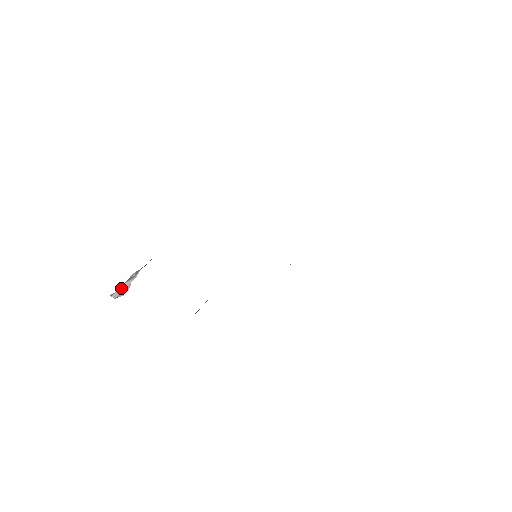
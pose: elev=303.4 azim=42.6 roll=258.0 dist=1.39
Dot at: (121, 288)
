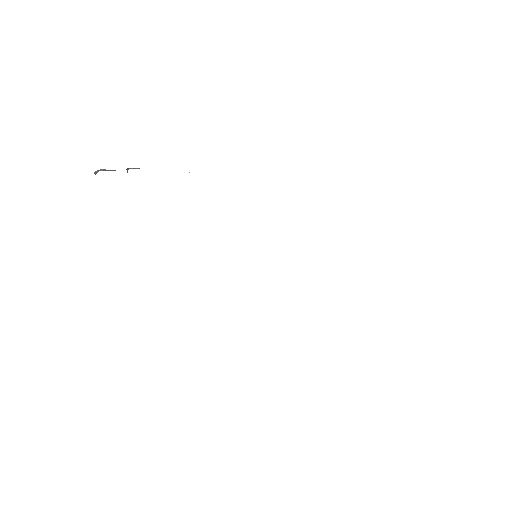
Dot at: (105, 169)
